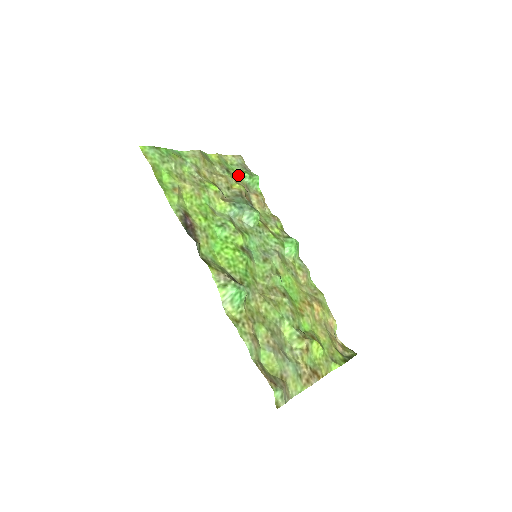
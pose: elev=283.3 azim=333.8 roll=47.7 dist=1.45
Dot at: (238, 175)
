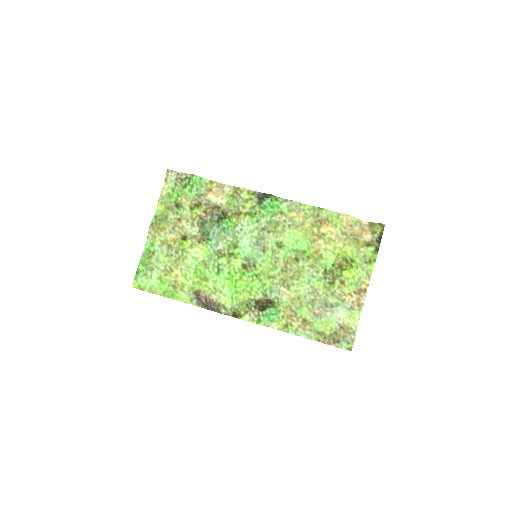
Dot at: (185, 196)
